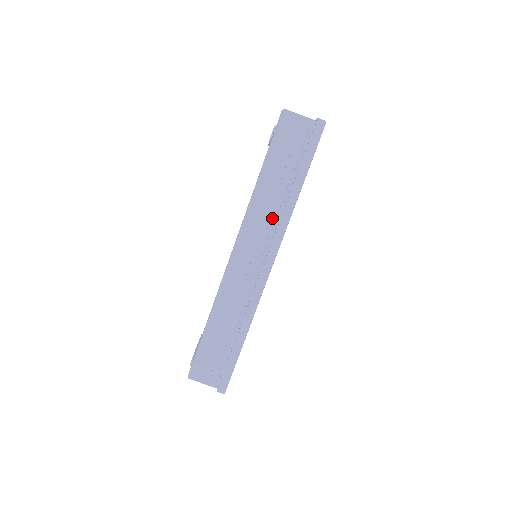
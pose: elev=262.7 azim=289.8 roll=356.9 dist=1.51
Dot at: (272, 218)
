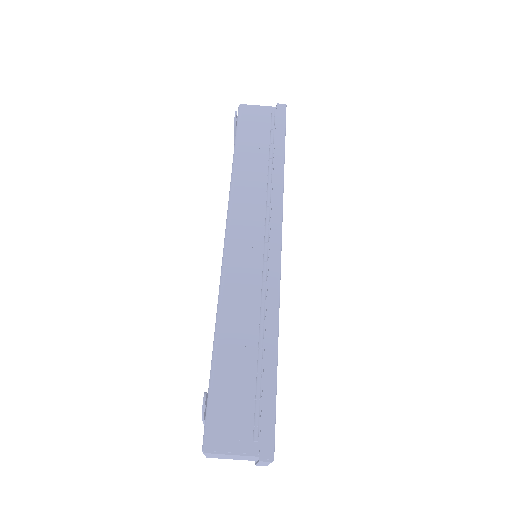
Dot at: (262, 195)
